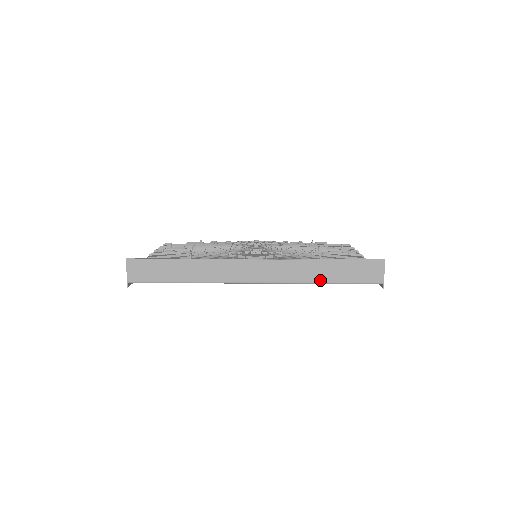
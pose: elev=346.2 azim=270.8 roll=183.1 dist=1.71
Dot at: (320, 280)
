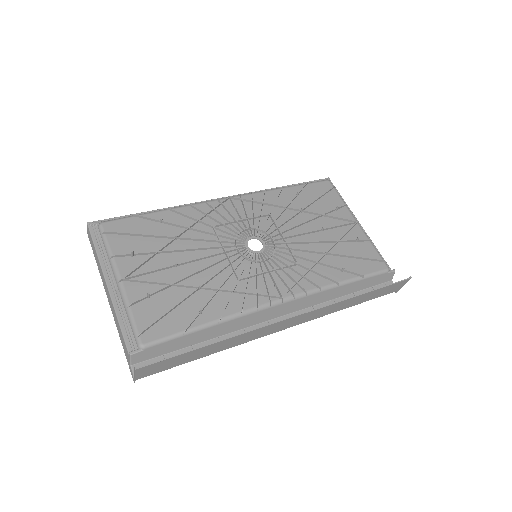
Dot at: (348, 307)
